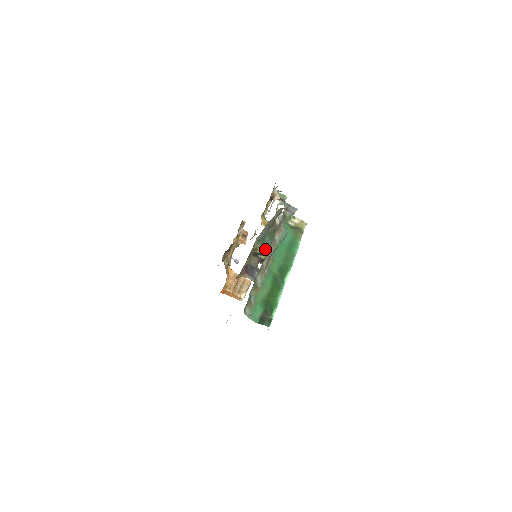
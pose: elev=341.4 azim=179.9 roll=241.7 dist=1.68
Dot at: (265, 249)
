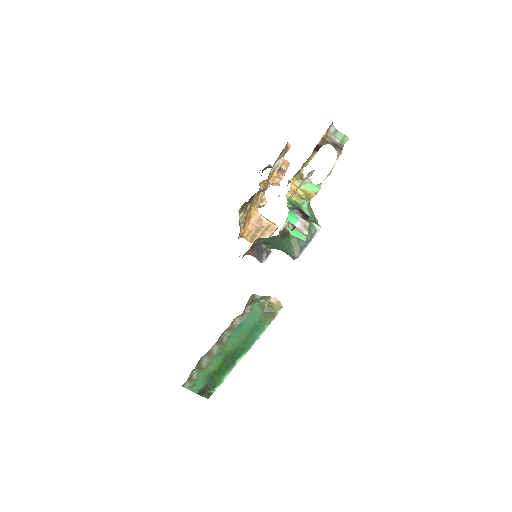
Dot at: (271, 248)
